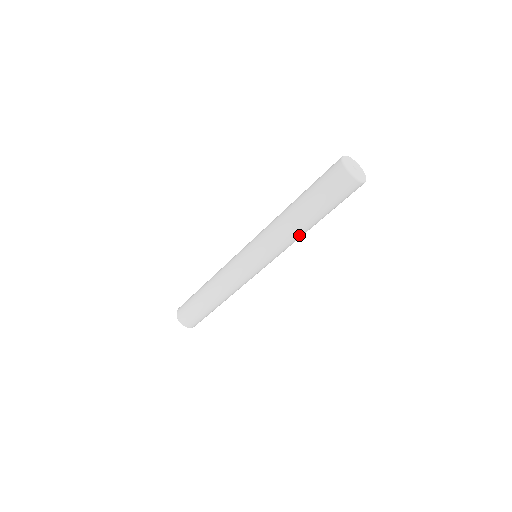
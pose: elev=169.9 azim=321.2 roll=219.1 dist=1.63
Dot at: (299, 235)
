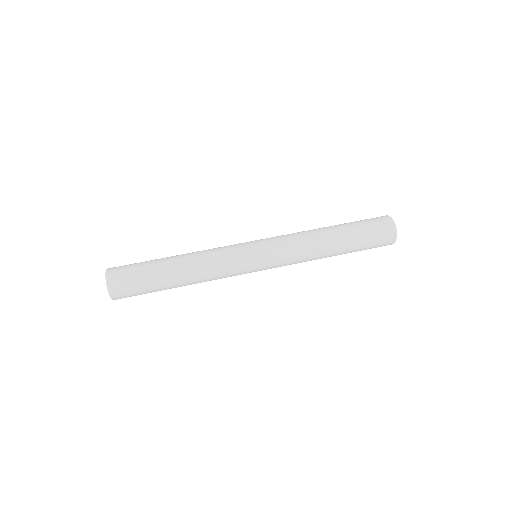
Dot at: occluded
